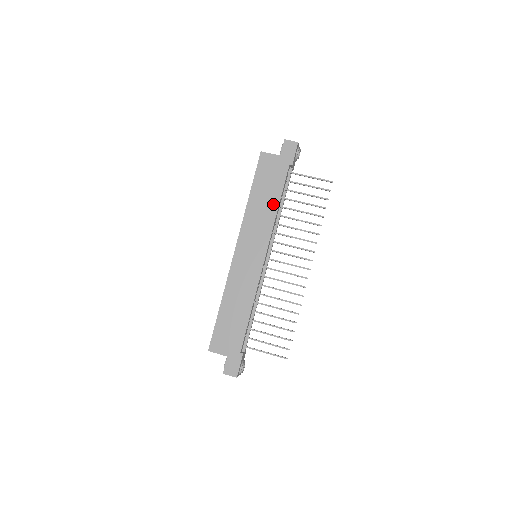
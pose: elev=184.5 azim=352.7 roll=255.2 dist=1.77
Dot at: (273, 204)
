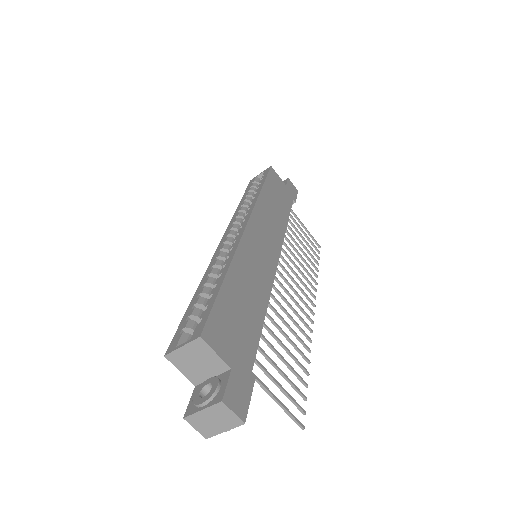
Dot at: (283, 217)
